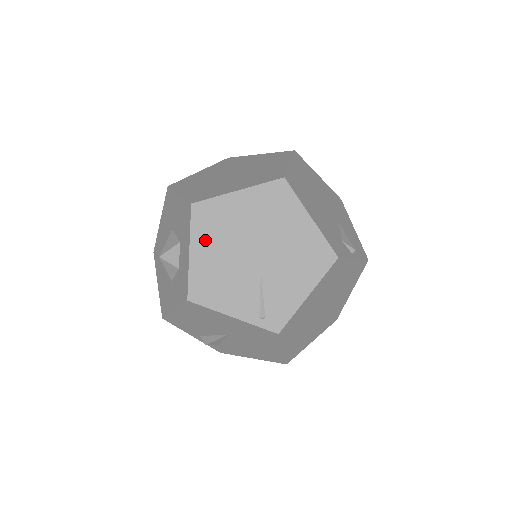
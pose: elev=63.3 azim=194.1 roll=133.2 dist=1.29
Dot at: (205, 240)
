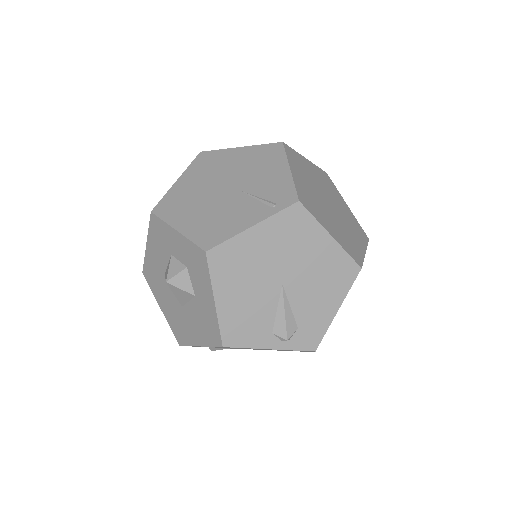
Dot at: (181, 216)
